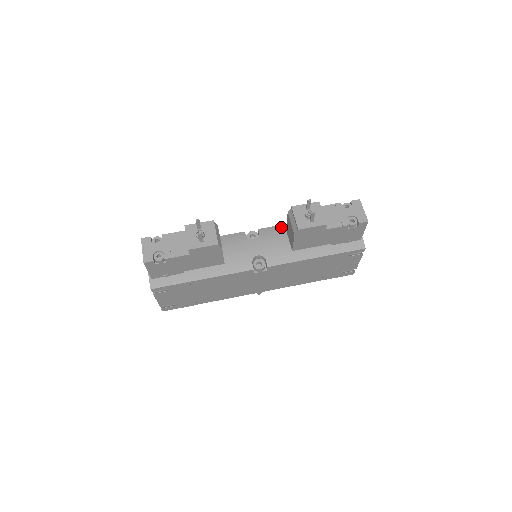
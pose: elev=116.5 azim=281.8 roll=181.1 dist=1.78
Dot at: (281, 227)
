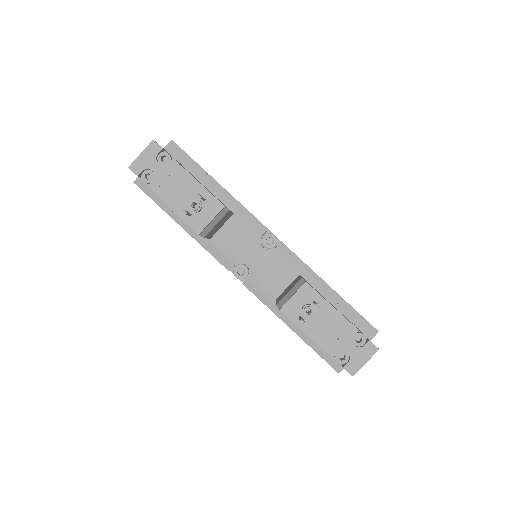
Dot at: (301, 265)
